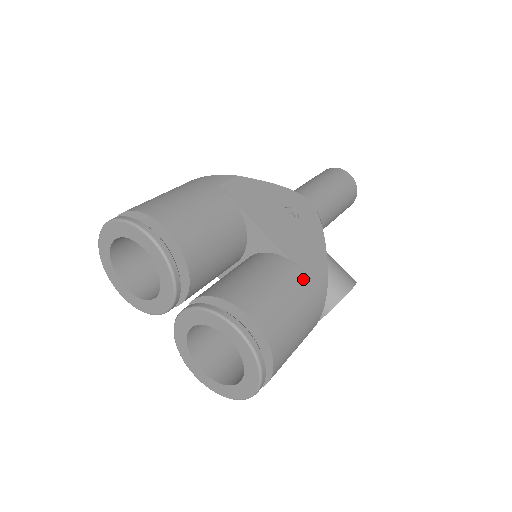
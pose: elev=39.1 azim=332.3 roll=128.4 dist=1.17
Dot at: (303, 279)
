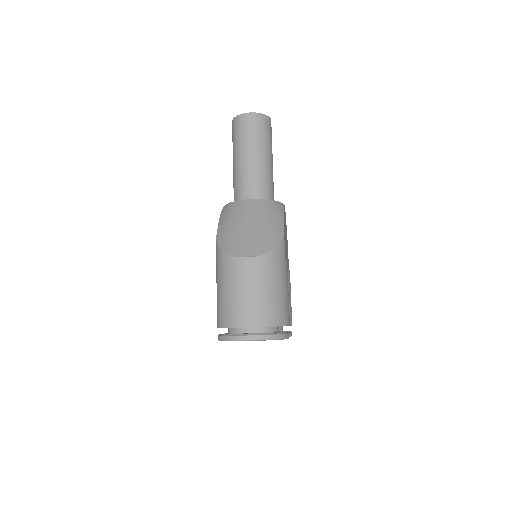
Dot at: occluded
